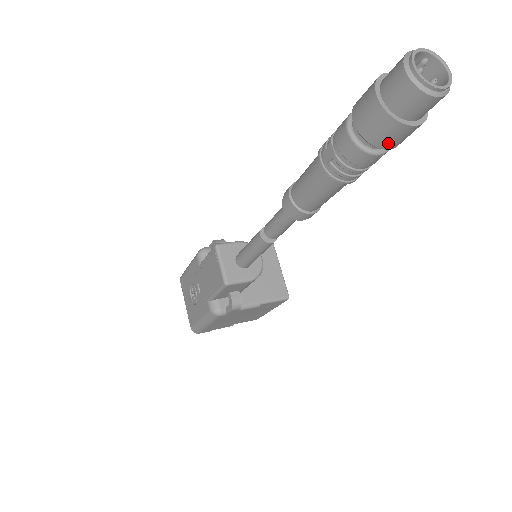
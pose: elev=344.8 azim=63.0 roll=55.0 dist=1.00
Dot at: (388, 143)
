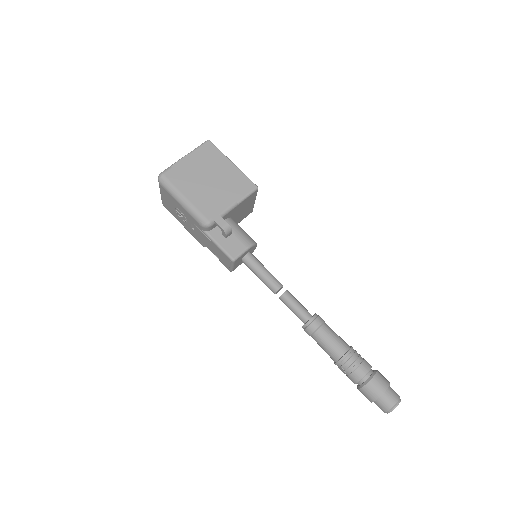
Dot at: occluded
